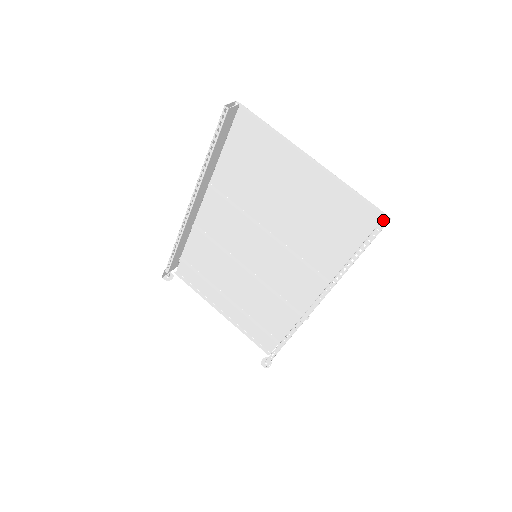
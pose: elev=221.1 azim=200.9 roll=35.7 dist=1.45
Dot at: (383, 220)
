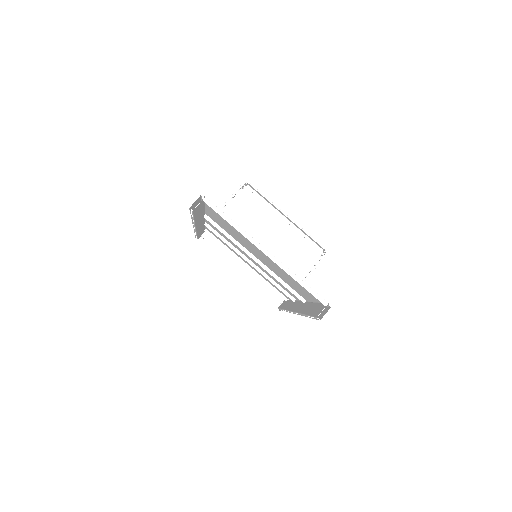
Dot at: (326, 305)
